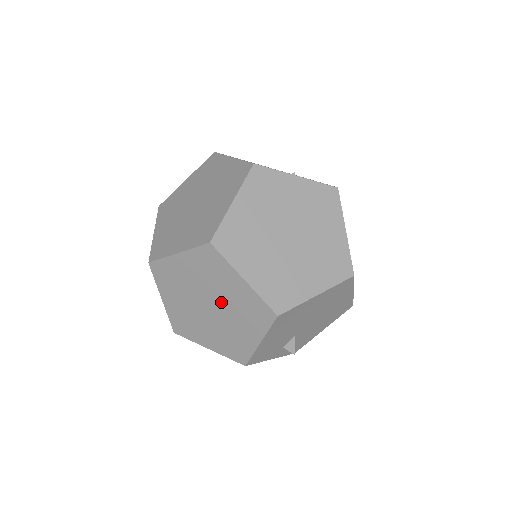
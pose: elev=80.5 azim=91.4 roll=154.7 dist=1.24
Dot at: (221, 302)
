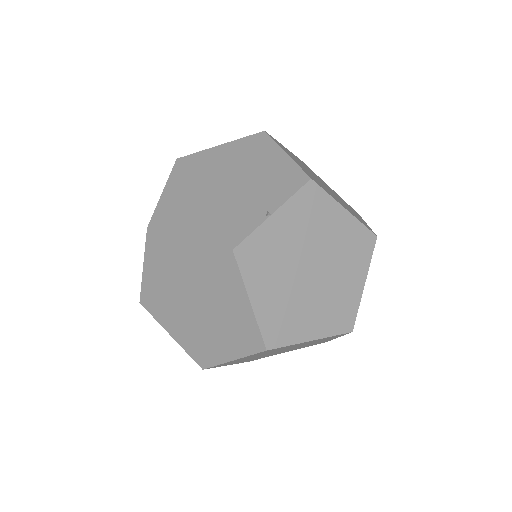
Dot at: occluded
